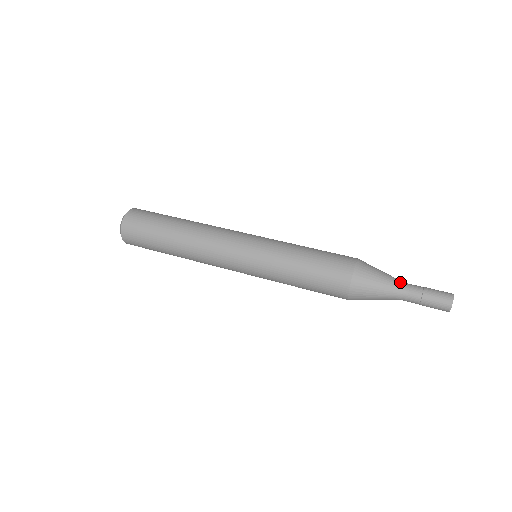
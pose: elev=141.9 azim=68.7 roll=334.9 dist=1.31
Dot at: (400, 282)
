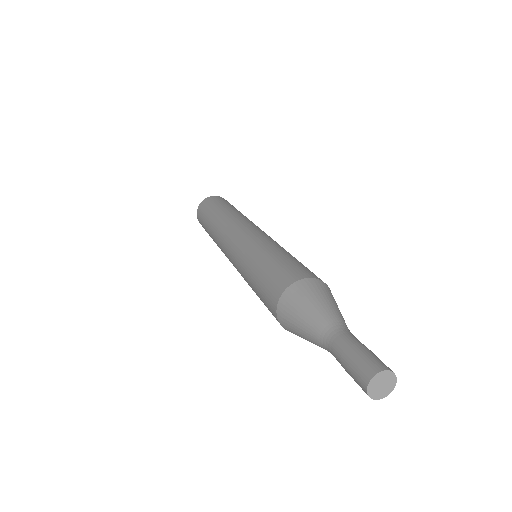
Dot at: (330, 326)
